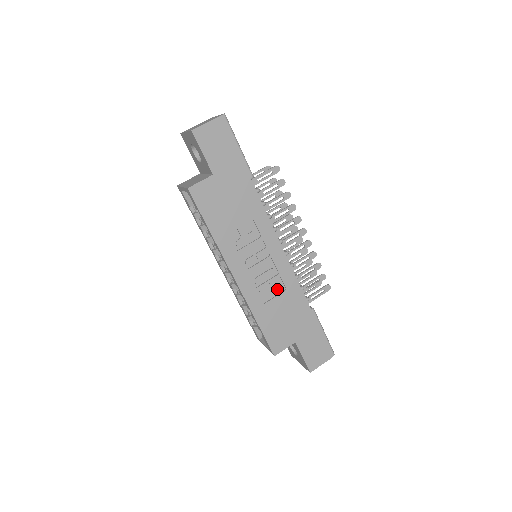
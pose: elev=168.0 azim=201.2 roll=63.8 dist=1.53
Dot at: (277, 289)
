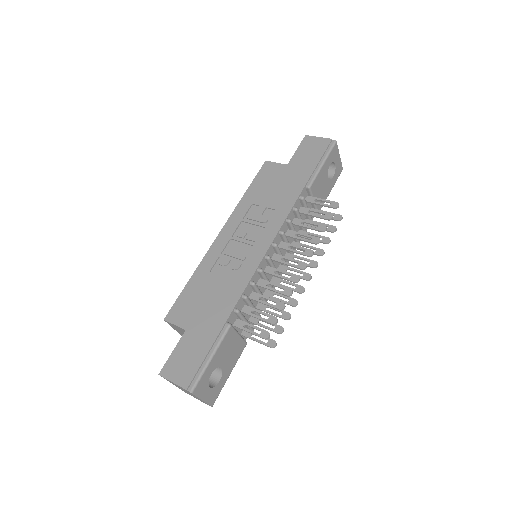
Dot at: (230, 273)
